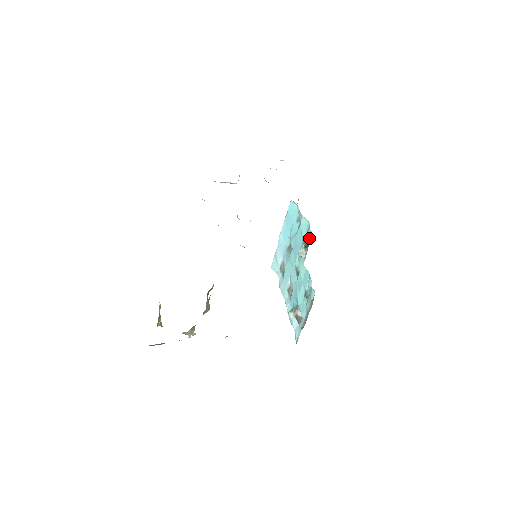
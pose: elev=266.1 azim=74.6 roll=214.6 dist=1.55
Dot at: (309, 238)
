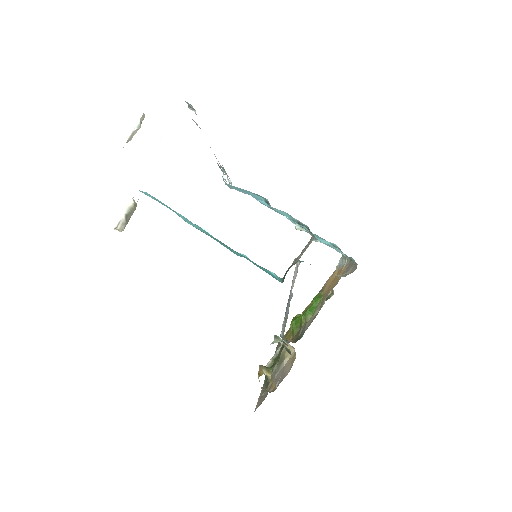
Dot at: occluded
